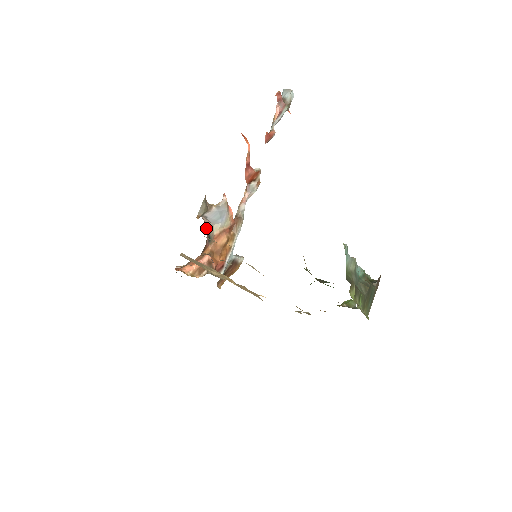
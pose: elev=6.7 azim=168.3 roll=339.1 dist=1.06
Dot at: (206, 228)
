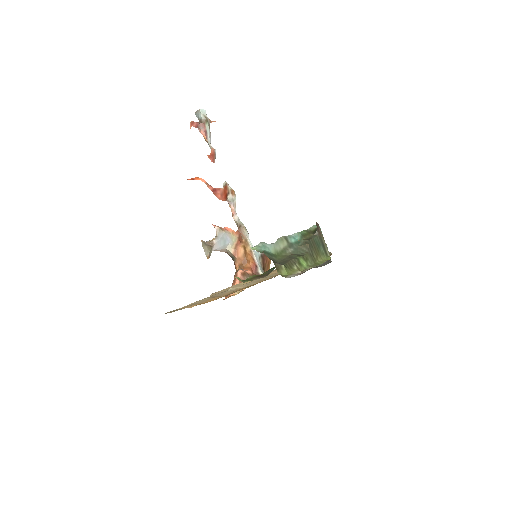
Dot at: occluded
